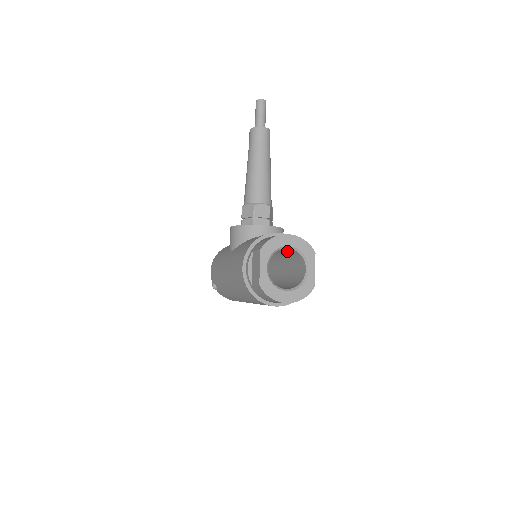
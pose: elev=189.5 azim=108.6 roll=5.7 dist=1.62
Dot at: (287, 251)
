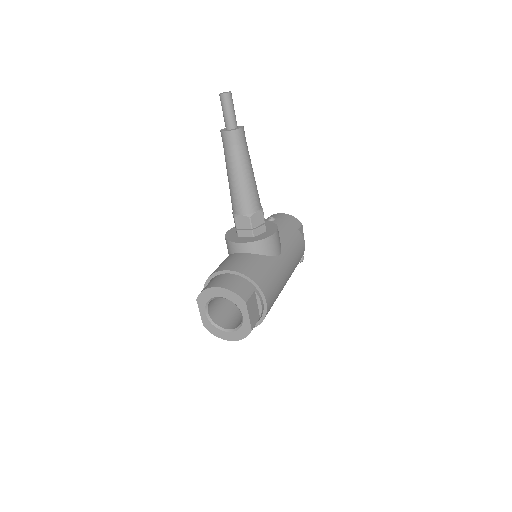
Dot at: occluded
